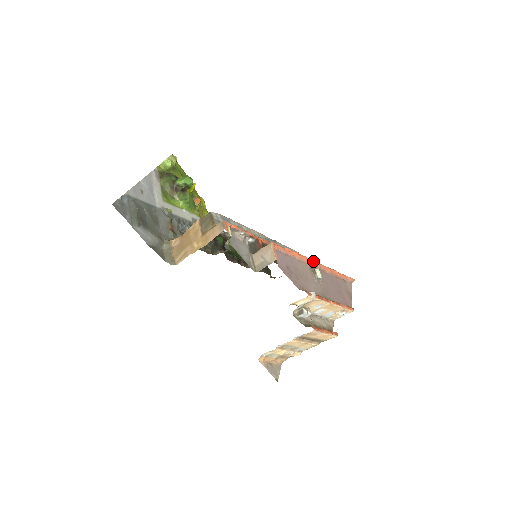
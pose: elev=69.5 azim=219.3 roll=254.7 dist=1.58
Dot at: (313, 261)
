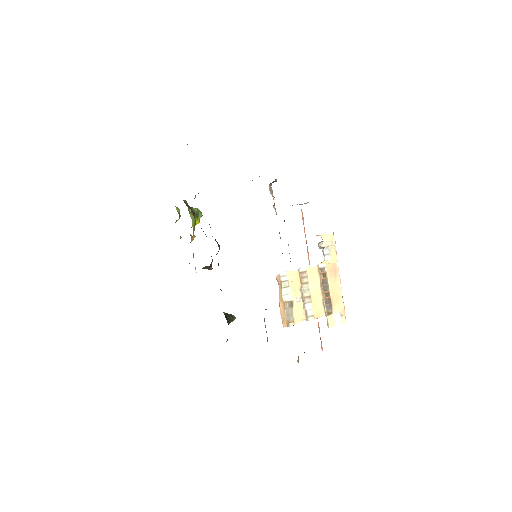
Dot at: occluded
